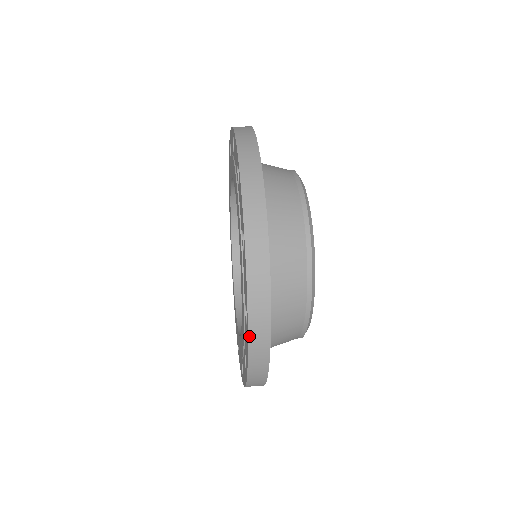
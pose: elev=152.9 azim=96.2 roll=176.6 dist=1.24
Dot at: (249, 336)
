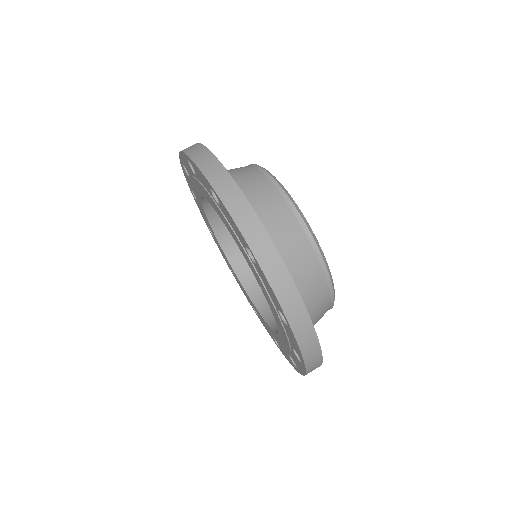
Dot at: (307, 371)
